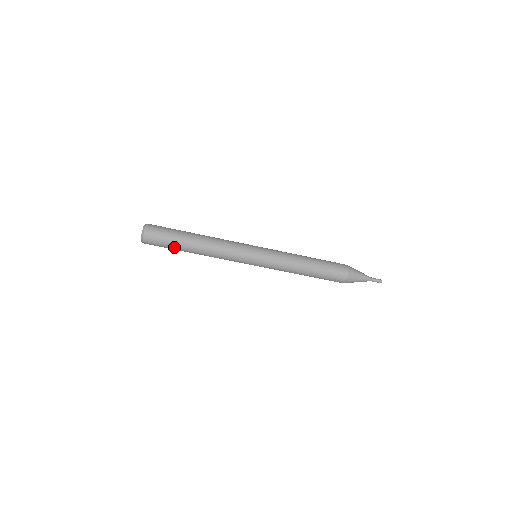
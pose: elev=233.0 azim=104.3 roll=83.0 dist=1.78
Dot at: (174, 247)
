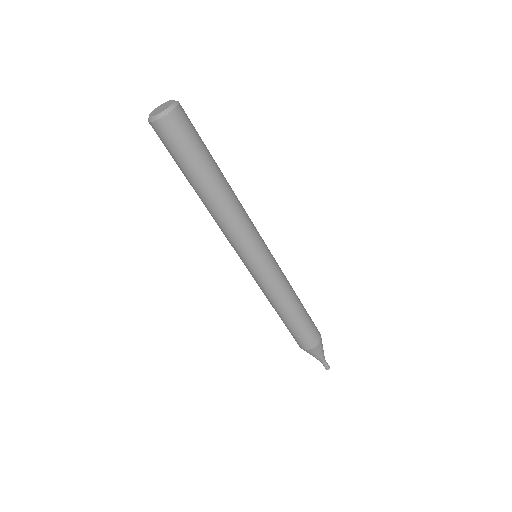
Dot at: (180, 167)
